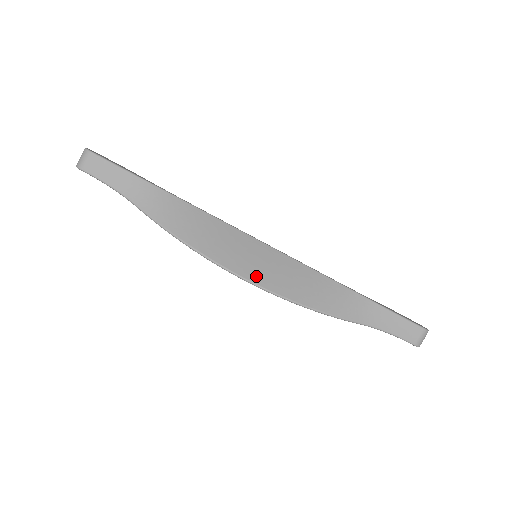
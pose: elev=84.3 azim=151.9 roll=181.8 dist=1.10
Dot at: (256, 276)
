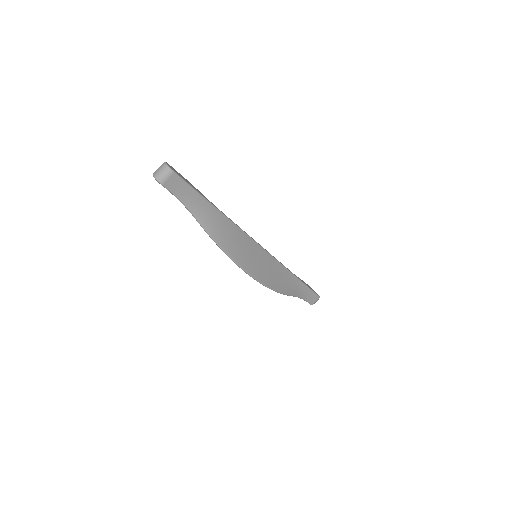
Dot at: (259, 275)
